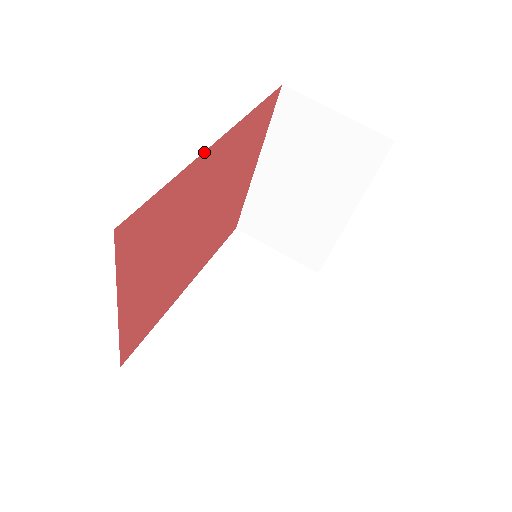
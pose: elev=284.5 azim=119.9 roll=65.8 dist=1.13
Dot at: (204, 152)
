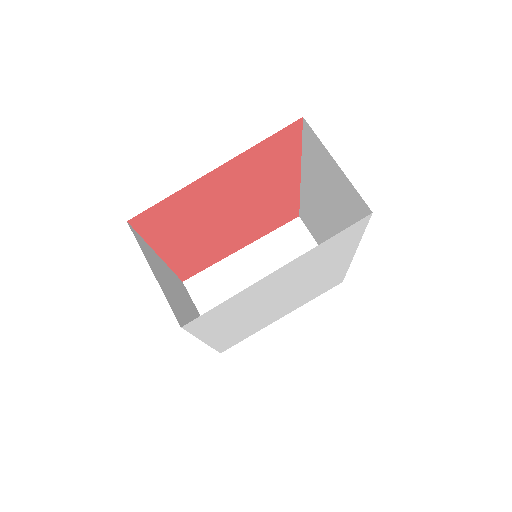
Dot at: (300, 169)
